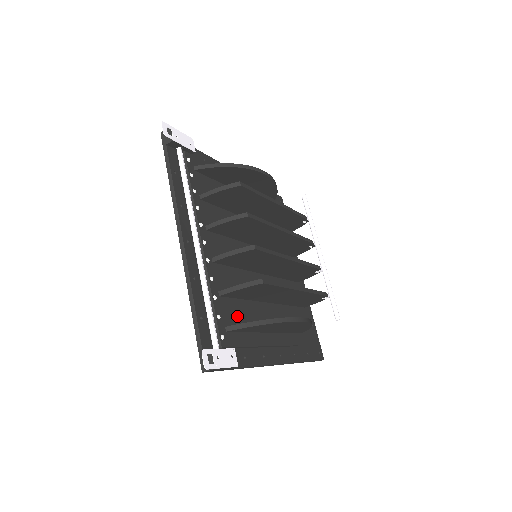
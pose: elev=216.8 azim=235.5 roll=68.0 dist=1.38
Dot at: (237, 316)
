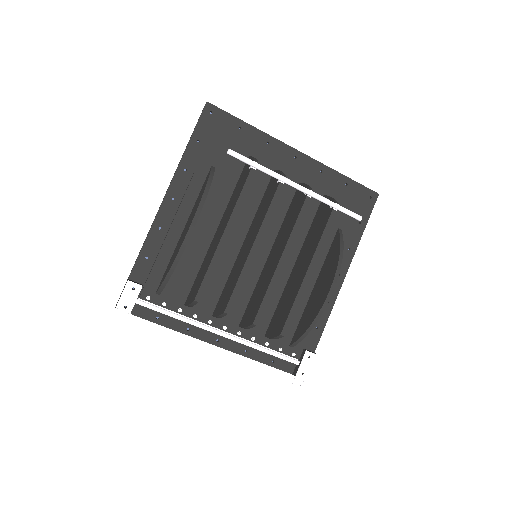
Dot at: (289, 324)
